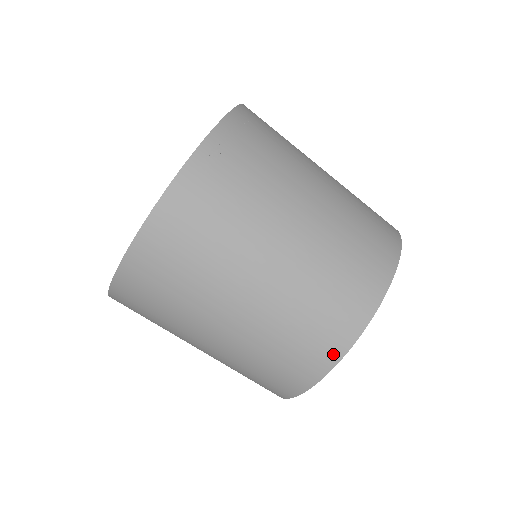
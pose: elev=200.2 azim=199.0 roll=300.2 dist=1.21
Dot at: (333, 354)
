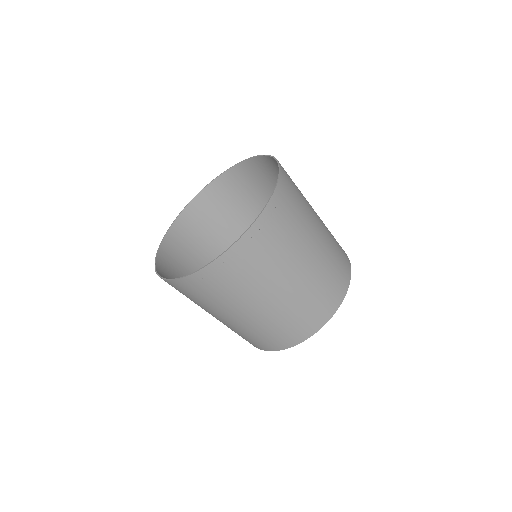
Dot at: (275, 348)
